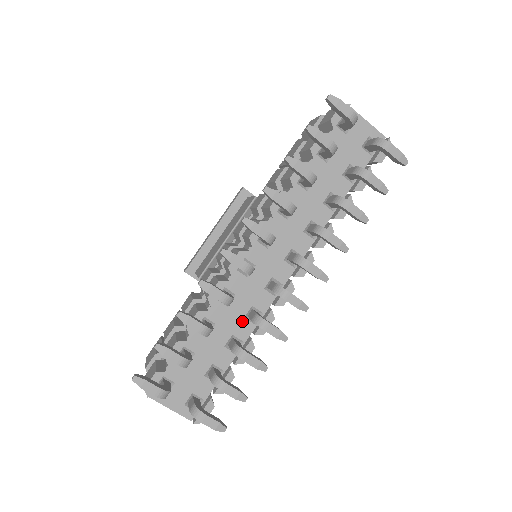
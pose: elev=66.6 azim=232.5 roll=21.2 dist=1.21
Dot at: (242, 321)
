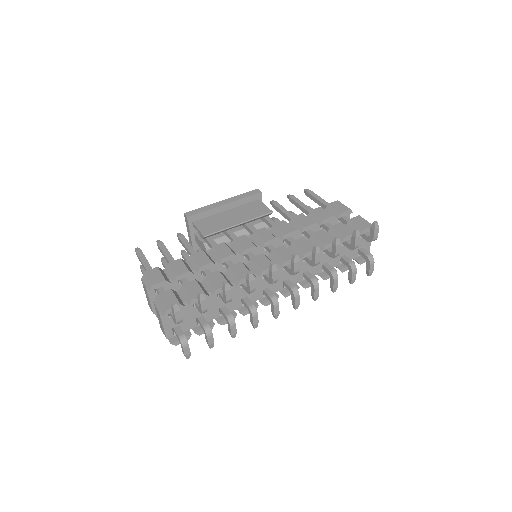
Dot at: (239, 300)
